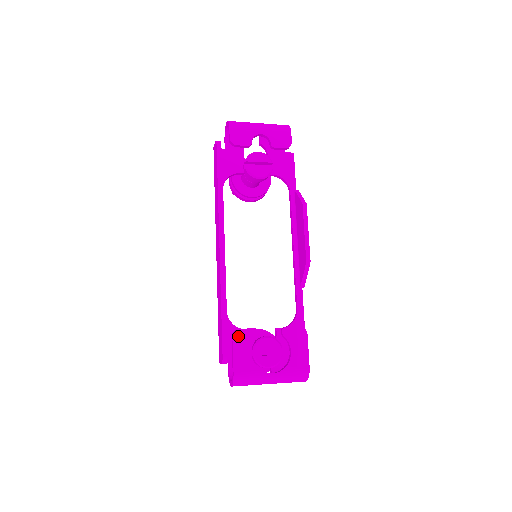
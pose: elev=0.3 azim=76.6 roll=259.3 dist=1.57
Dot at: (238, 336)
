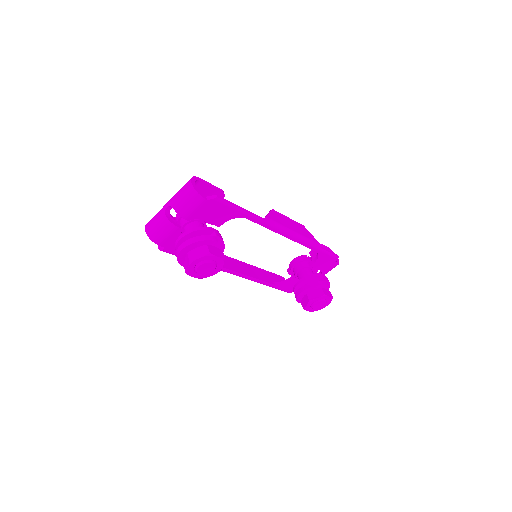
Dot at: occluded
